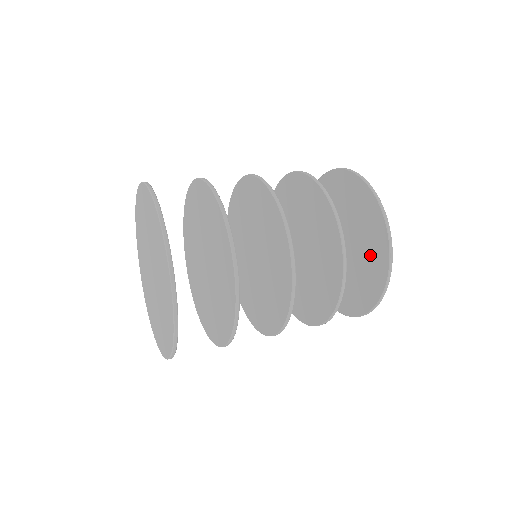
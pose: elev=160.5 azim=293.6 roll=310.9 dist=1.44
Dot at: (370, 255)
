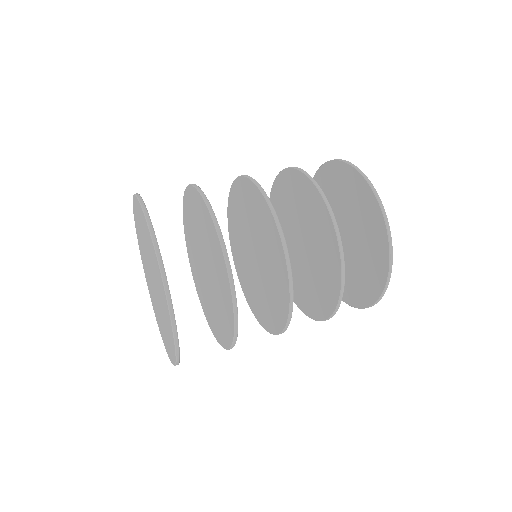
Dot at: (369, 265)
